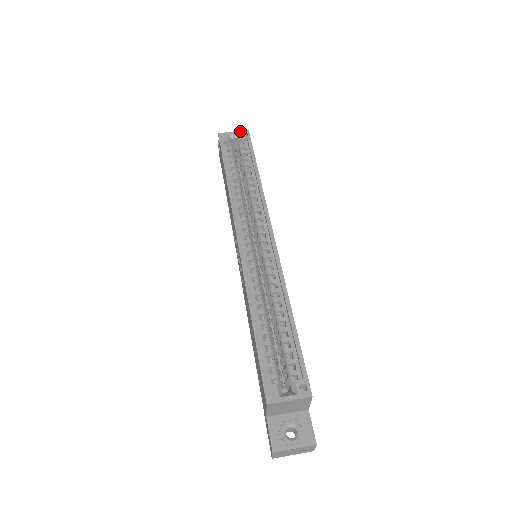
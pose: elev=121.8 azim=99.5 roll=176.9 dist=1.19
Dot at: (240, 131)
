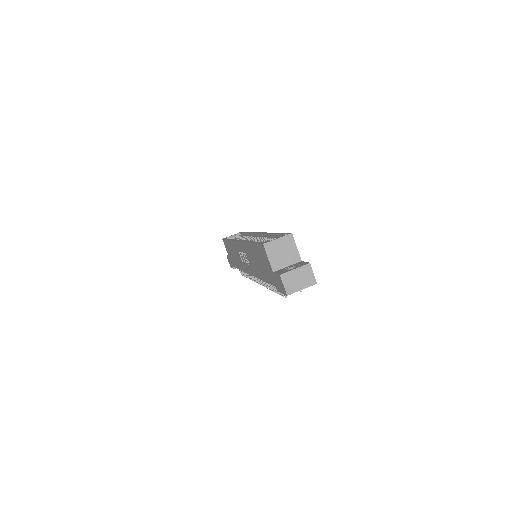
Dot at: (235, 234)
